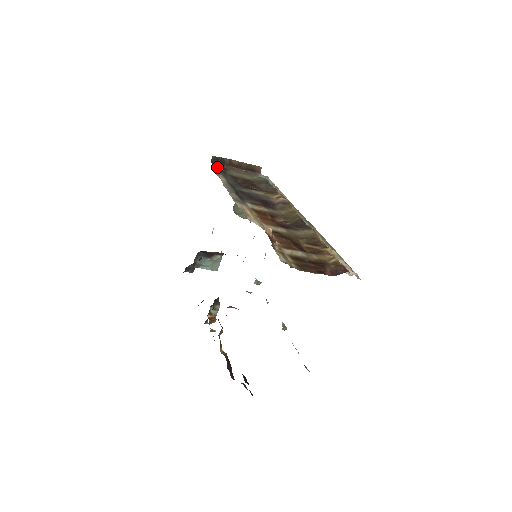
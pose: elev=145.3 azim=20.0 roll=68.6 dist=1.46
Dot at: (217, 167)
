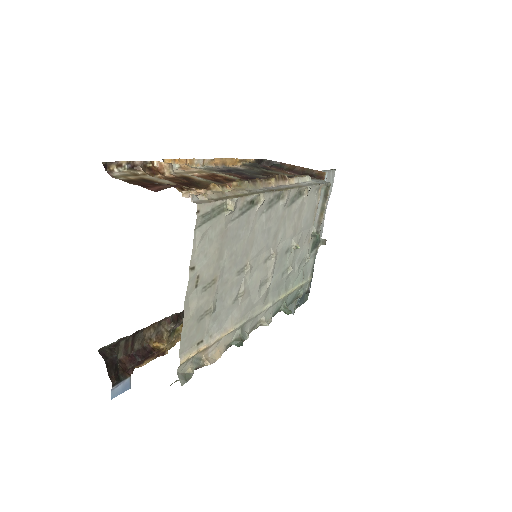
Dot at: (252, 163)
